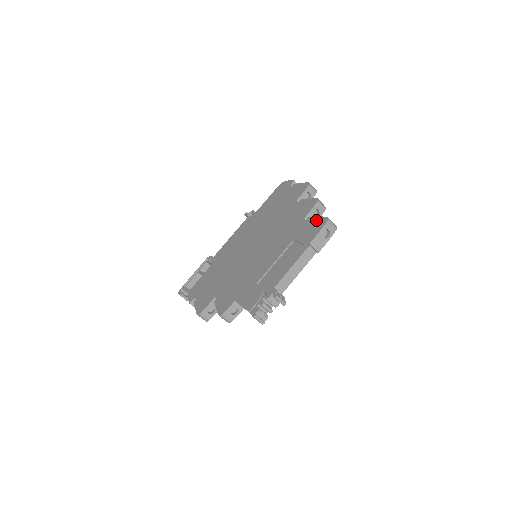
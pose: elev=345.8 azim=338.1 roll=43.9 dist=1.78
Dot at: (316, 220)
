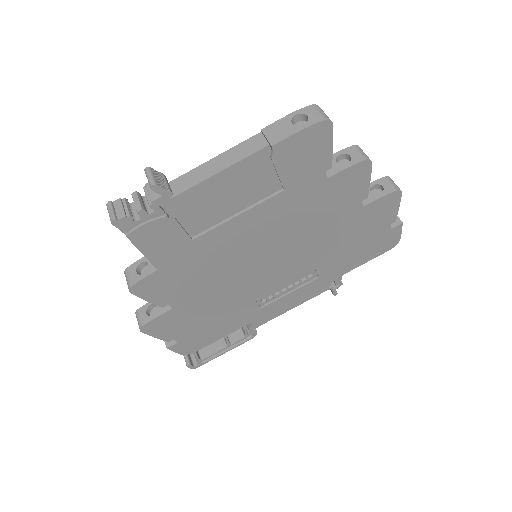
Dot at: occluded
